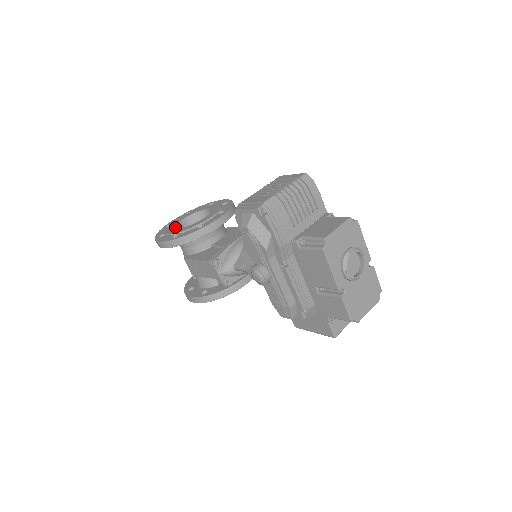
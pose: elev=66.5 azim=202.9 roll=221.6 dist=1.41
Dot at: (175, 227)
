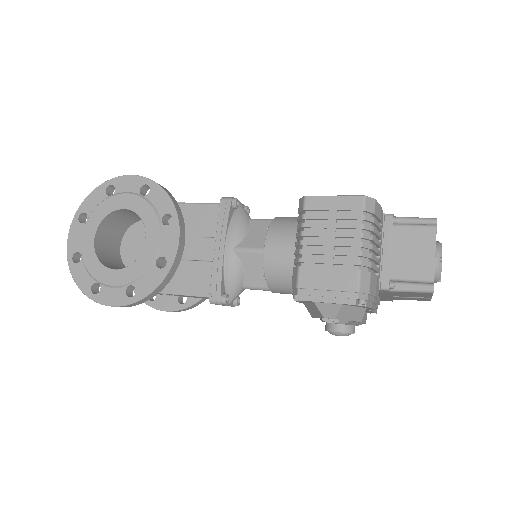
Dot at: (104, 266)
